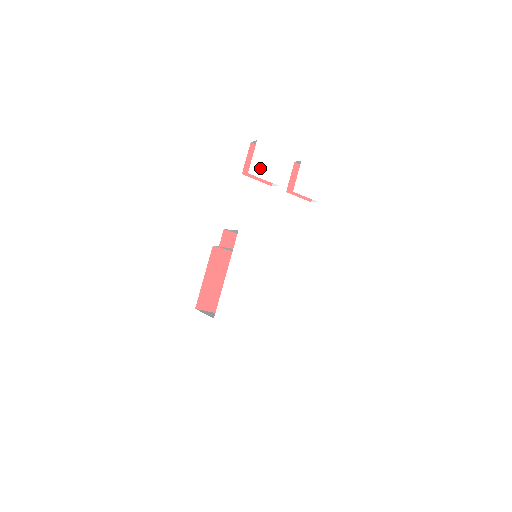
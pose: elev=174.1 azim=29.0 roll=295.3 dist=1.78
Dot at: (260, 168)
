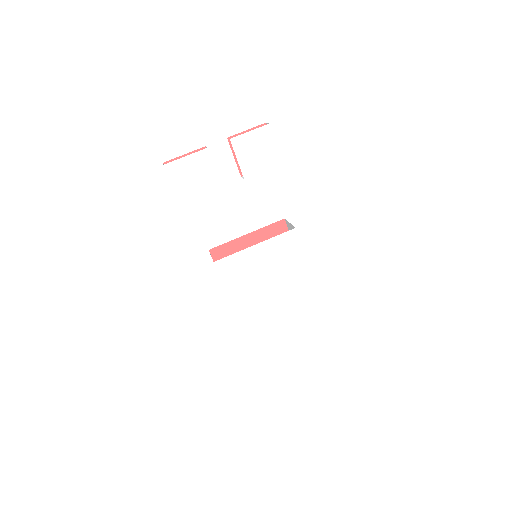
Dot at: (189, 188)
